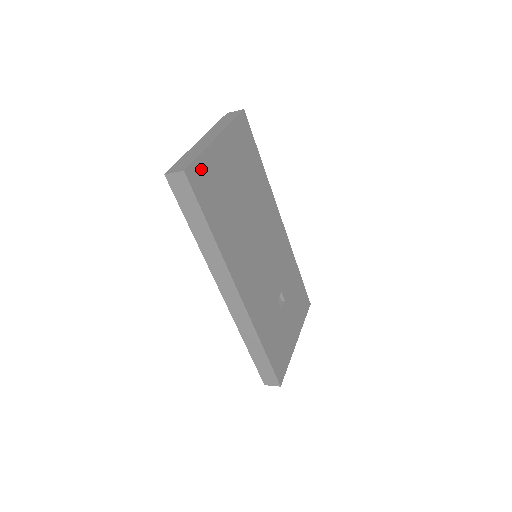
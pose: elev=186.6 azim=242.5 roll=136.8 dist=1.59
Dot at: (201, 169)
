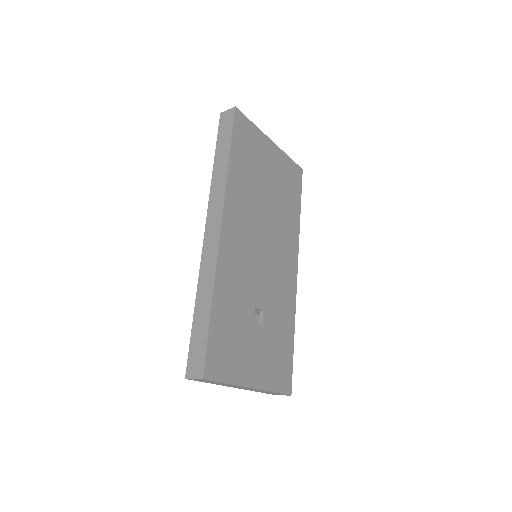
Dot at: (248, 127)
